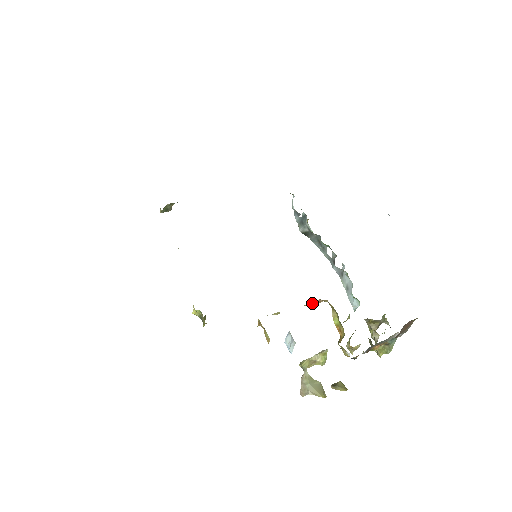
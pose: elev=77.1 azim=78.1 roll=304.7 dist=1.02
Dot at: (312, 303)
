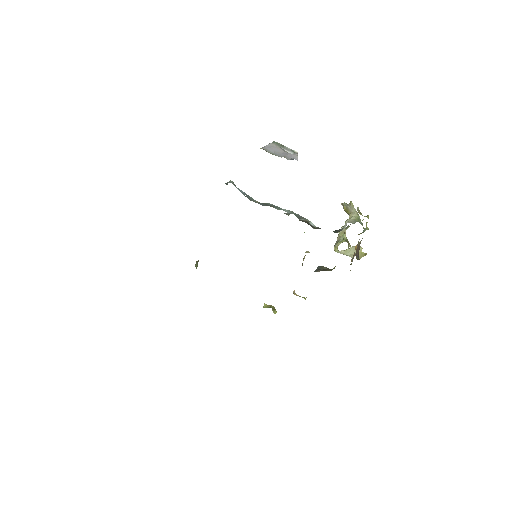
Dot at: occluded
